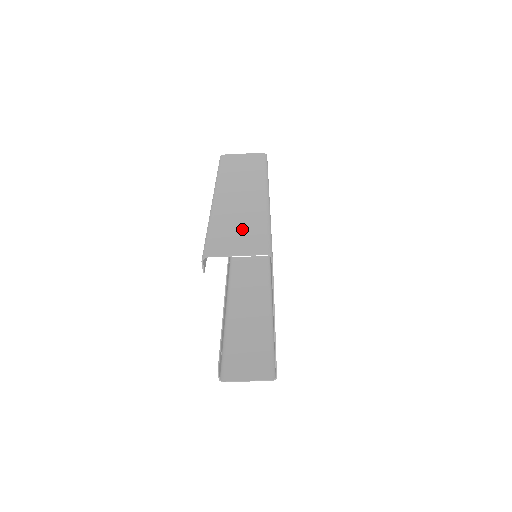
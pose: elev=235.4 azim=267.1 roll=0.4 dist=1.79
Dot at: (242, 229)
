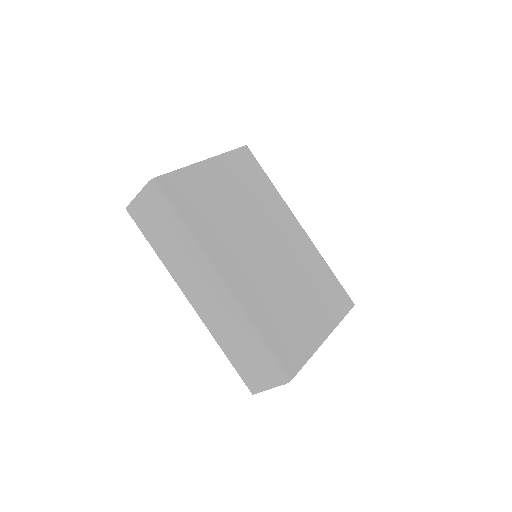
Dot at: (247, 354)
